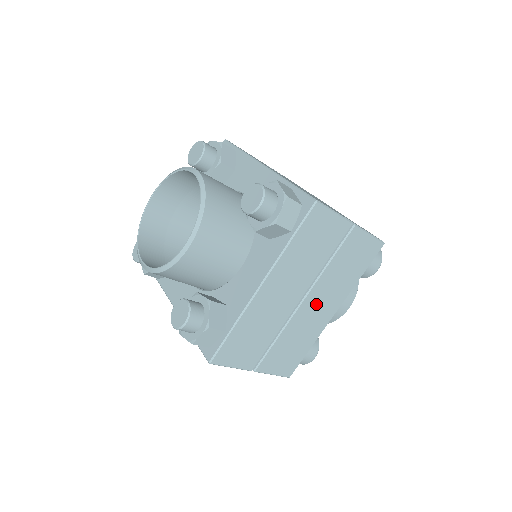
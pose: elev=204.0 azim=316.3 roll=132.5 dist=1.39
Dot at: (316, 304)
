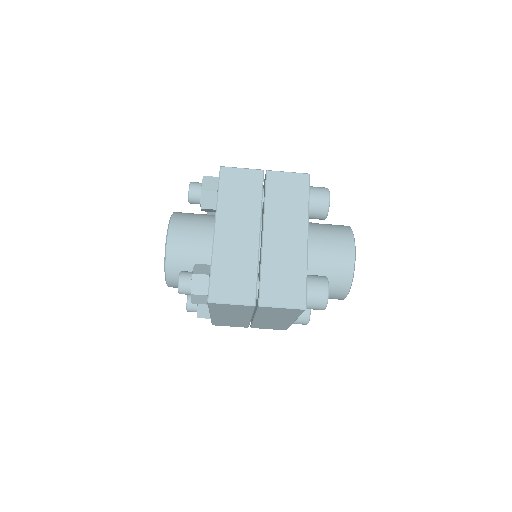
Dot at: (279, 235)
